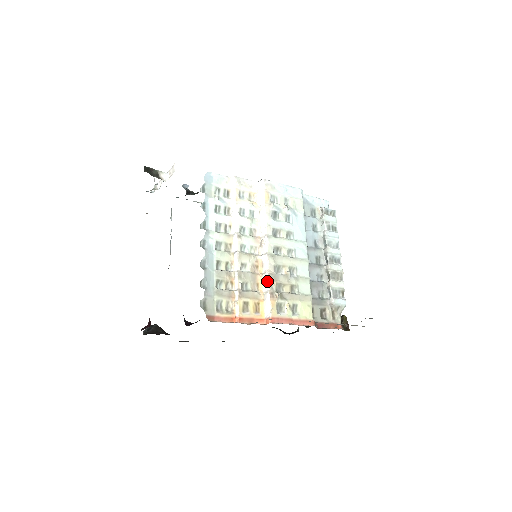
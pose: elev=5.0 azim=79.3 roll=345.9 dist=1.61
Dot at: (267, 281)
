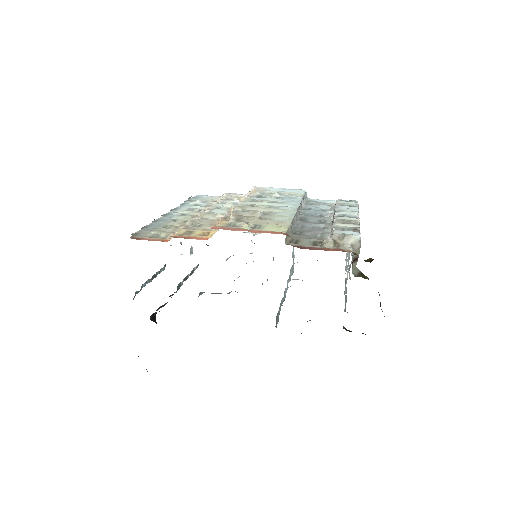
Dot at: occluded
